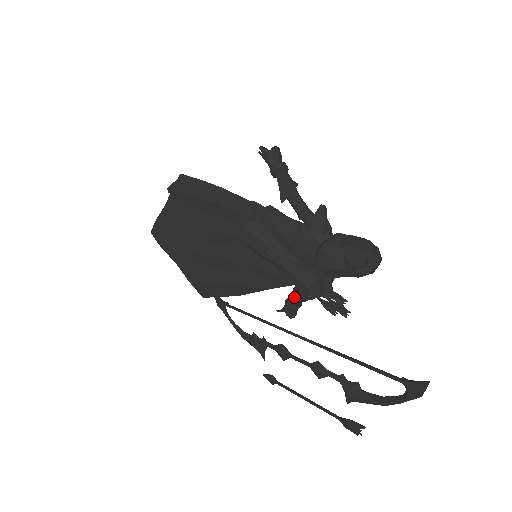
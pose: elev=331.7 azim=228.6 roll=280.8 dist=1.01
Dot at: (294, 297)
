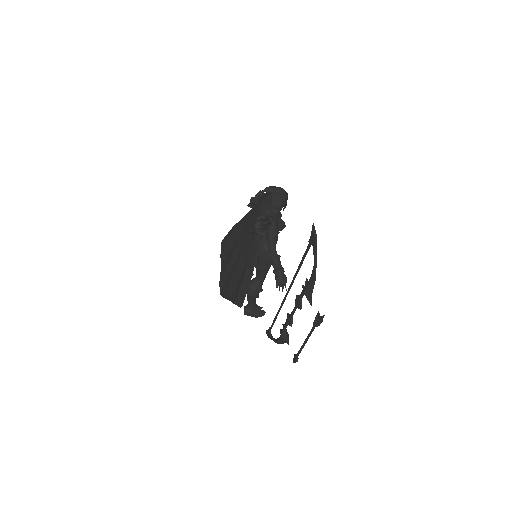
Dot at: (265, 252)
